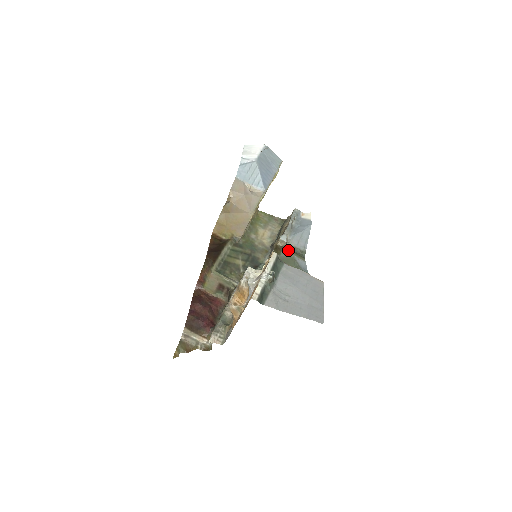
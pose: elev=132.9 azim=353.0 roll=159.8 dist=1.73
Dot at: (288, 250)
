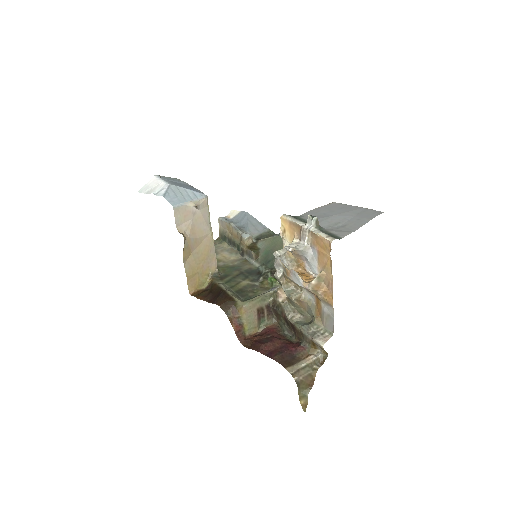
Dot at: (260, 240)
